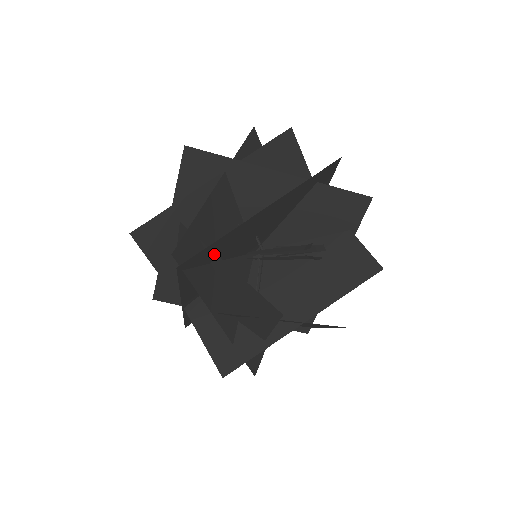
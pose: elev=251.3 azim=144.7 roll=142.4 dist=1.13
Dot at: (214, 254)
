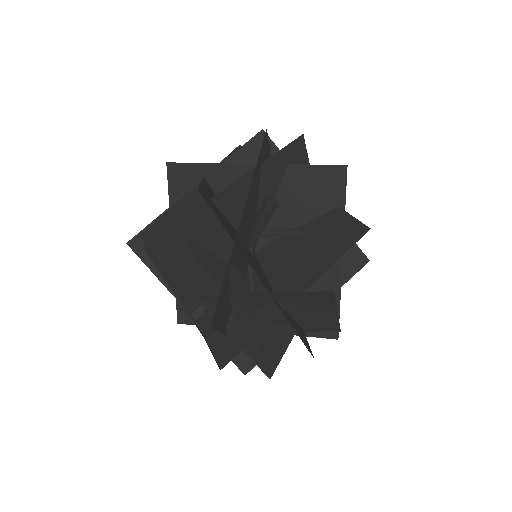
Dot at: (188, 239)
